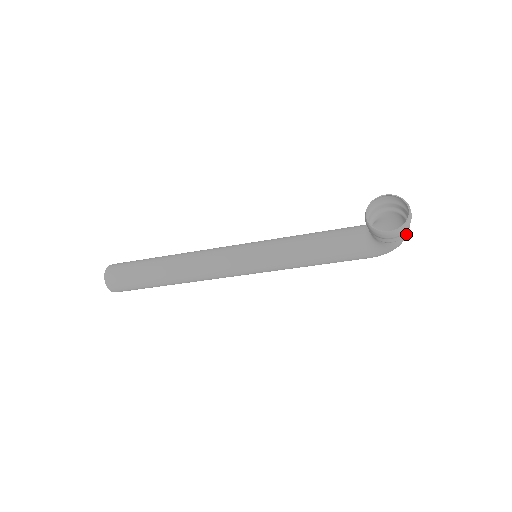
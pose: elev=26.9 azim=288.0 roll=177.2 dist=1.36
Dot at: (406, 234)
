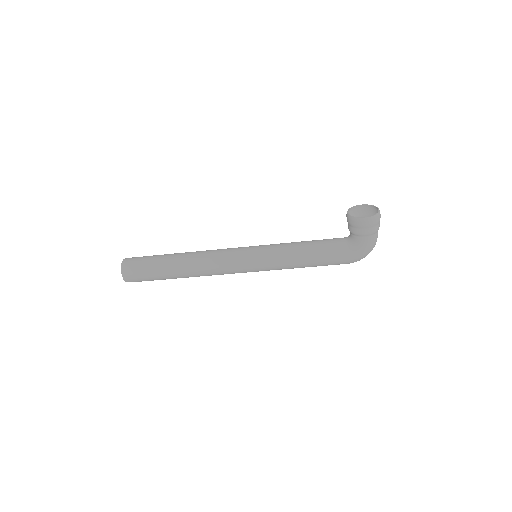
Dot at: (377, 236)
